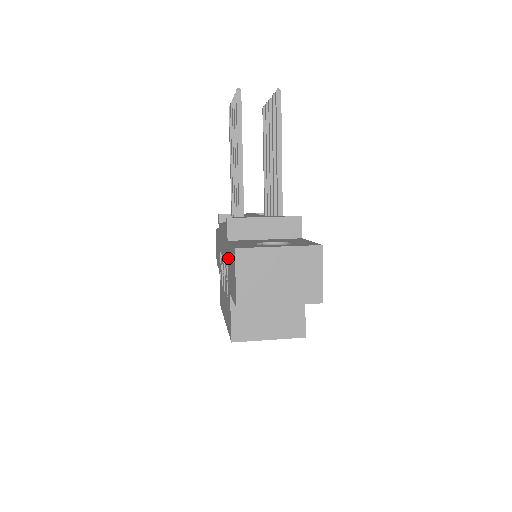
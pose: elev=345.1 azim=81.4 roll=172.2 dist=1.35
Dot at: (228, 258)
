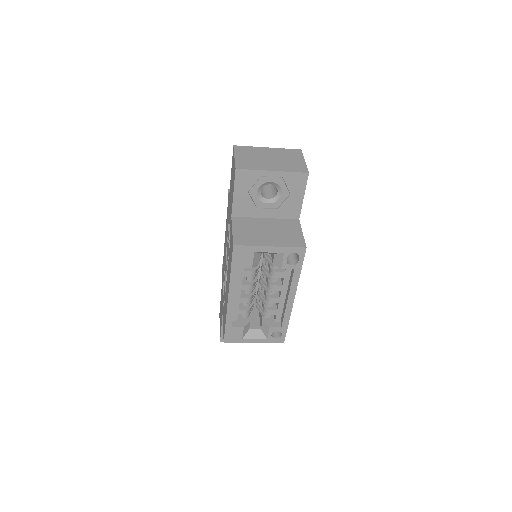
Dot at: (229, 204)
